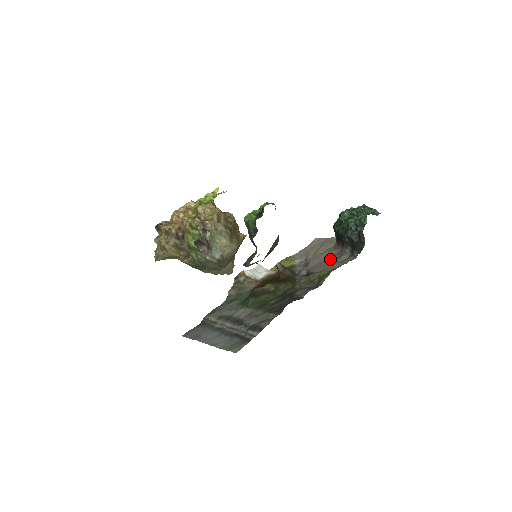
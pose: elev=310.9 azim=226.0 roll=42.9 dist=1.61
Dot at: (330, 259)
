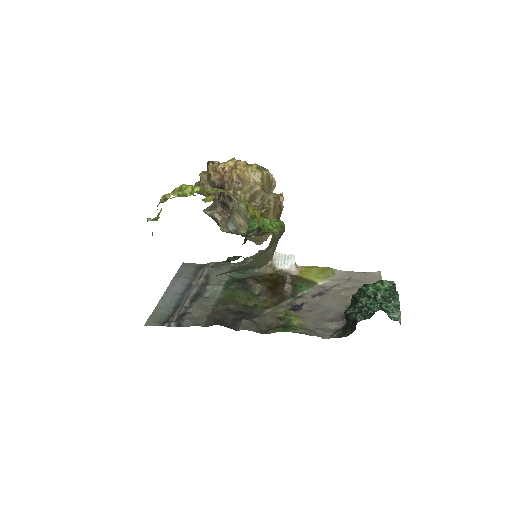
Dot at: (327, 313)
